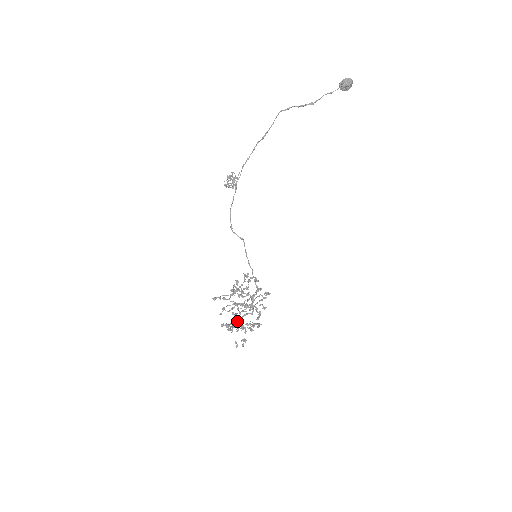
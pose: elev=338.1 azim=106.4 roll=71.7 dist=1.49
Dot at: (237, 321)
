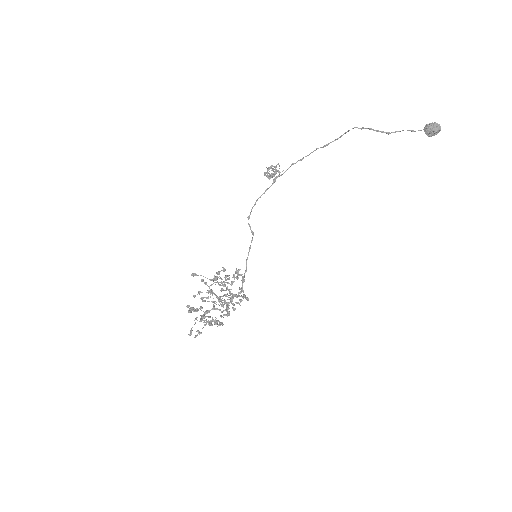
Dot at: occluded
